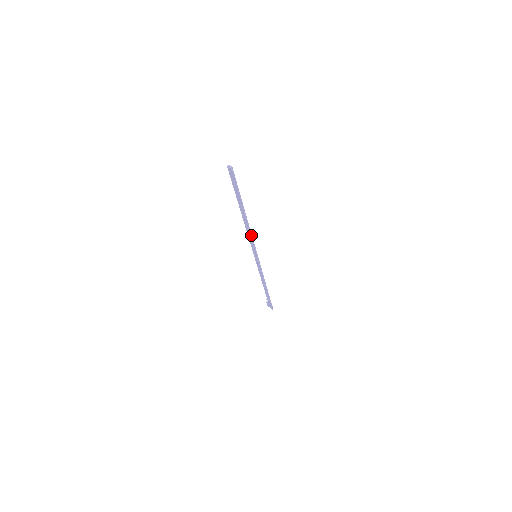
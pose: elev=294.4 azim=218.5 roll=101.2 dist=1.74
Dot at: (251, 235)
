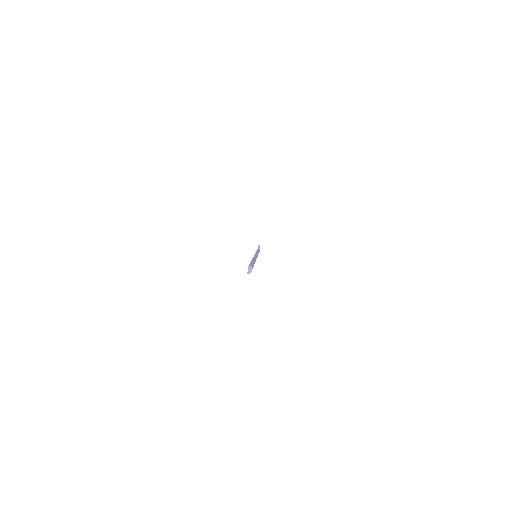
Dot at: occluded
